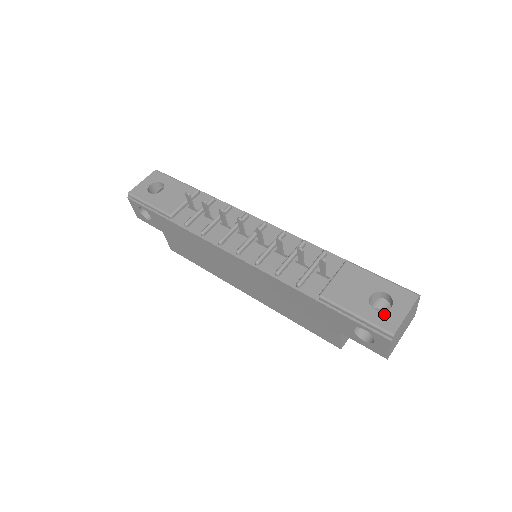
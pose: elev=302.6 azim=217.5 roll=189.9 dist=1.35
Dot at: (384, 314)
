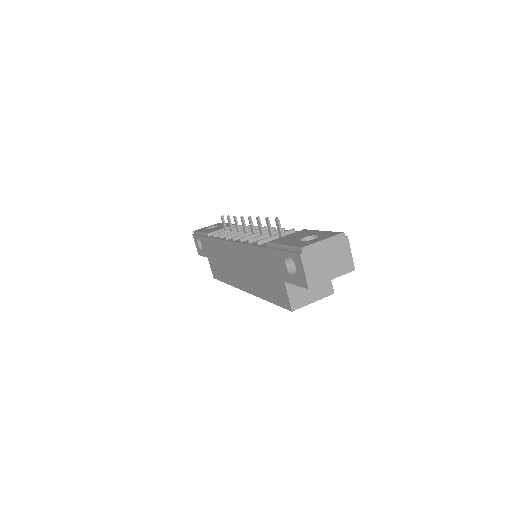
Dot at: (305, 242)
